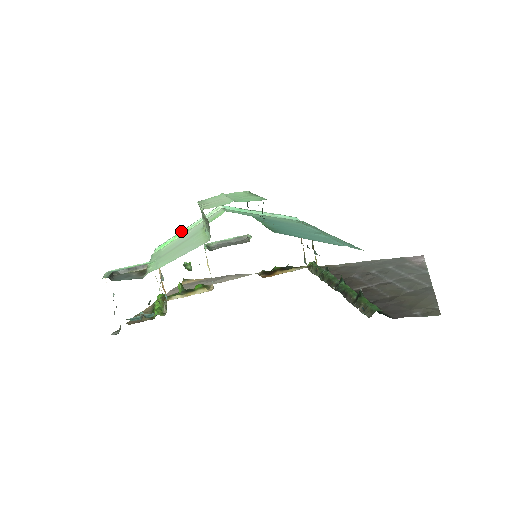
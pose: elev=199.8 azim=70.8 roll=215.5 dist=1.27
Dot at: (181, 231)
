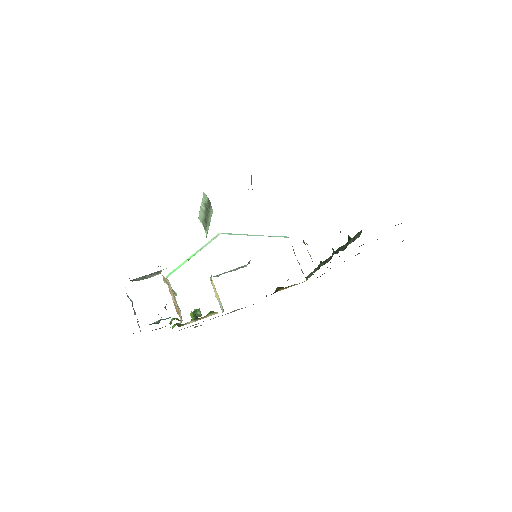
Dot at: (188, 258)
